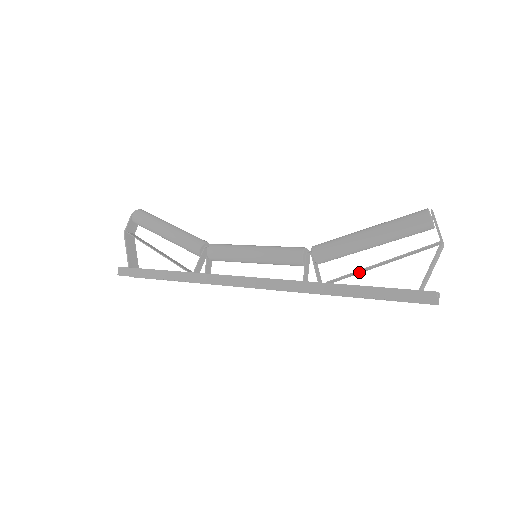
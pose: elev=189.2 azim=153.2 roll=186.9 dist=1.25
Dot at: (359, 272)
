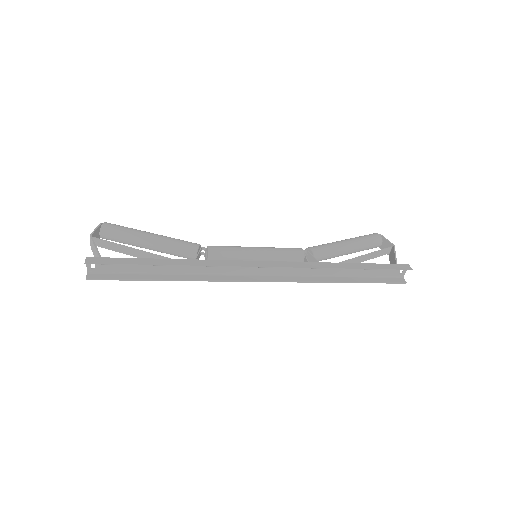
Dot at: occluded
